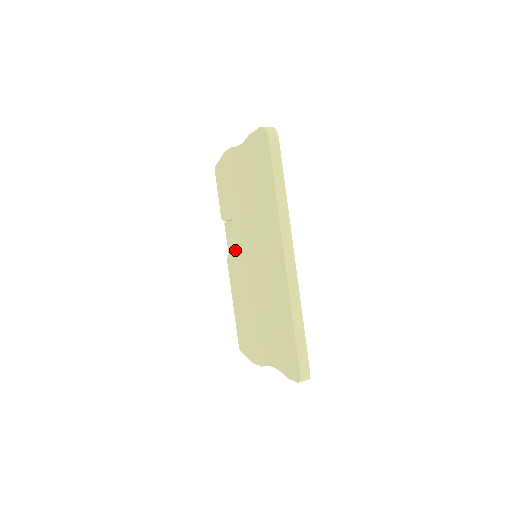
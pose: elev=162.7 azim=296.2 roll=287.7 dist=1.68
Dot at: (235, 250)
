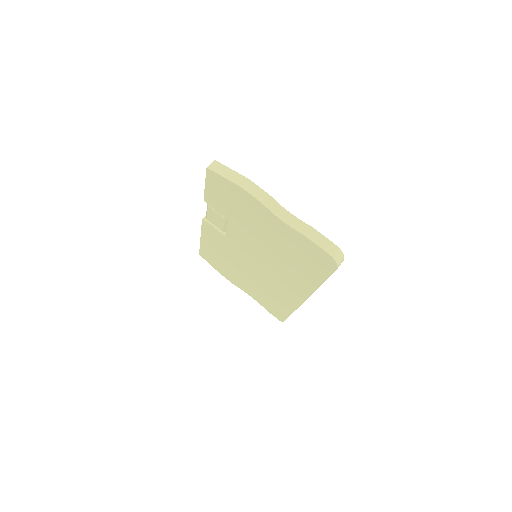
Dot at: (223, 231)
